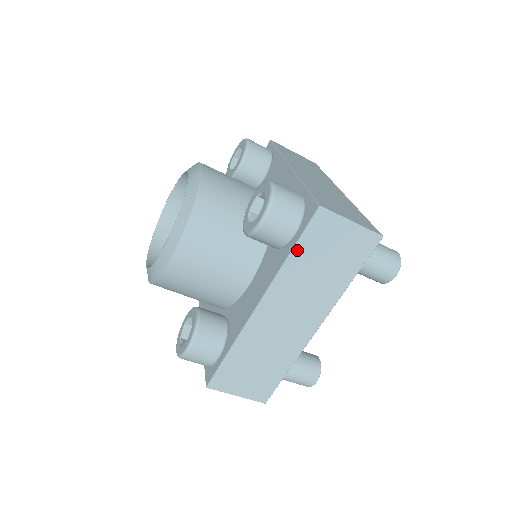
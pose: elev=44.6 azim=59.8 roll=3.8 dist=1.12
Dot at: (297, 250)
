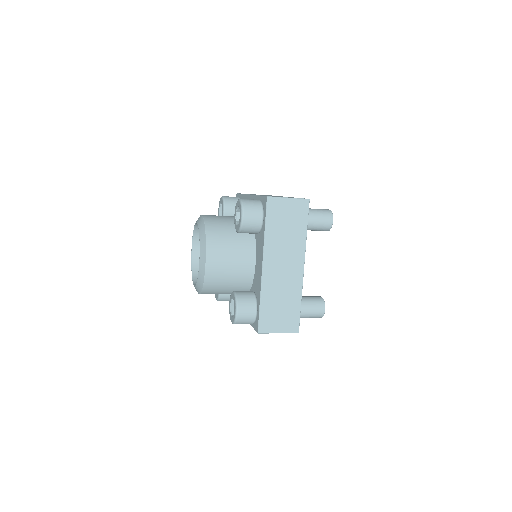
Dot at: (268, 225)
